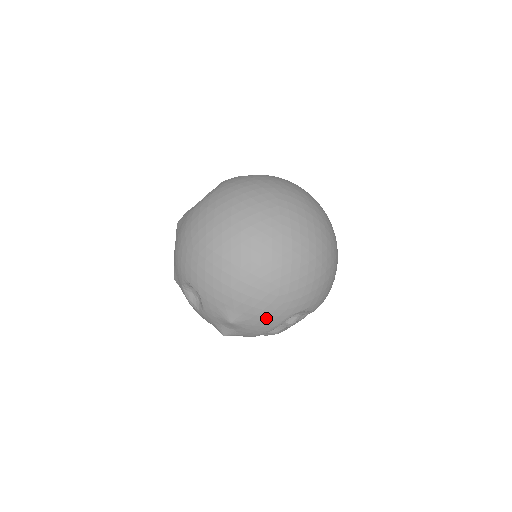
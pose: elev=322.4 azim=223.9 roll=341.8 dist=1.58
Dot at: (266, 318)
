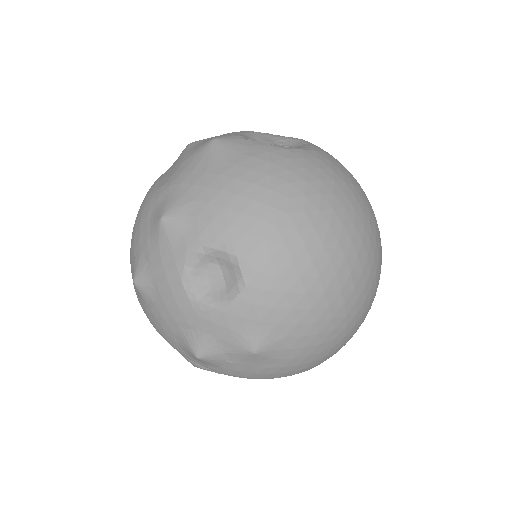
Dot at: (293, 366)
